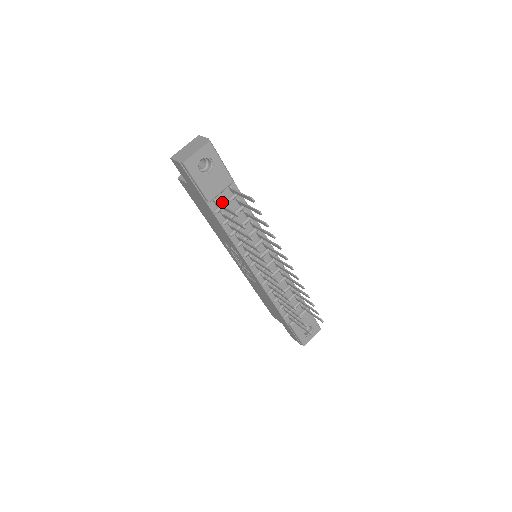
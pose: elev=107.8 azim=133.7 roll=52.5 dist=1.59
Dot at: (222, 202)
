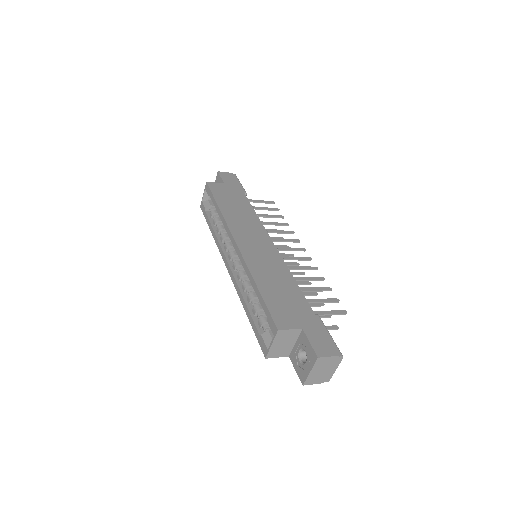
Dot at: occluded
